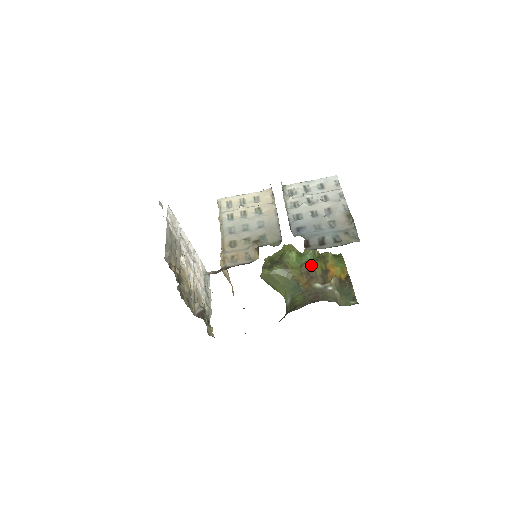
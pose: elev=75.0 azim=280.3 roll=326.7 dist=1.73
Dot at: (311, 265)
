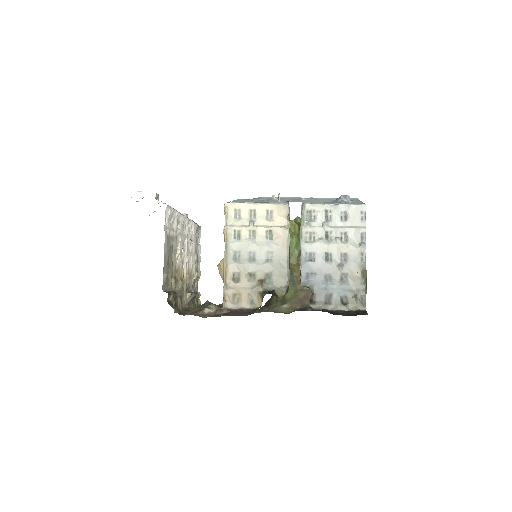
Dot at: occluded
